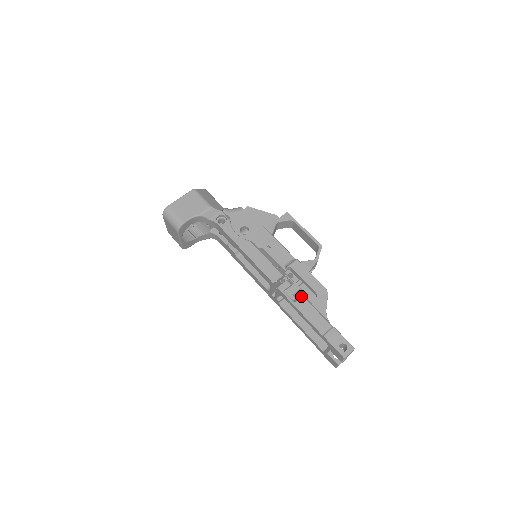
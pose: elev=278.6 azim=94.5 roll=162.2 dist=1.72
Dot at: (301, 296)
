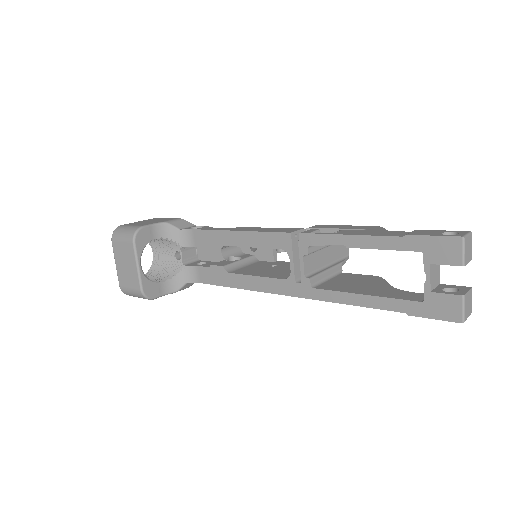
Dot at: (341, 230)
